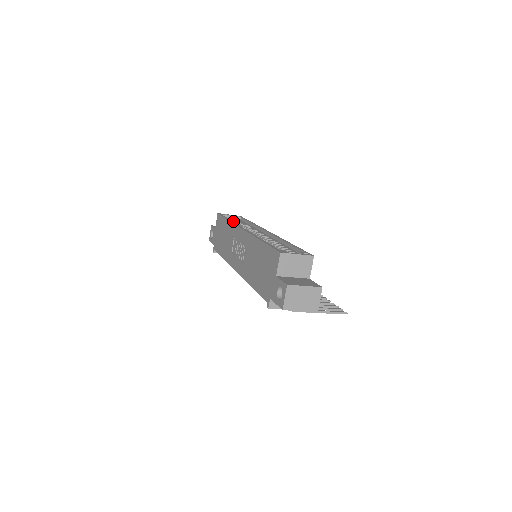
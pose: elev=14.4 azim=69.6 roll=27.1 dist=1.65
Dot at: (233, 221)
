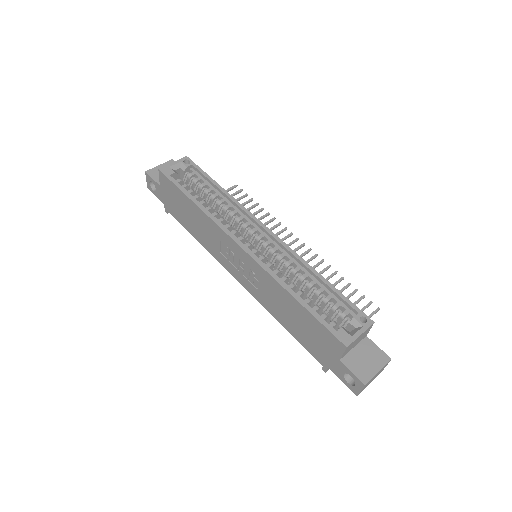
Dot at: (184, 174)
